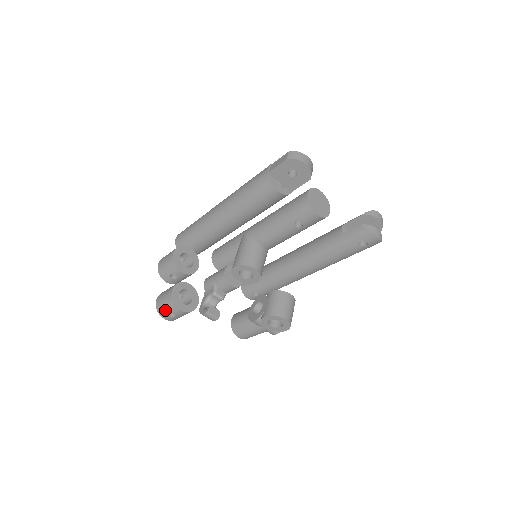
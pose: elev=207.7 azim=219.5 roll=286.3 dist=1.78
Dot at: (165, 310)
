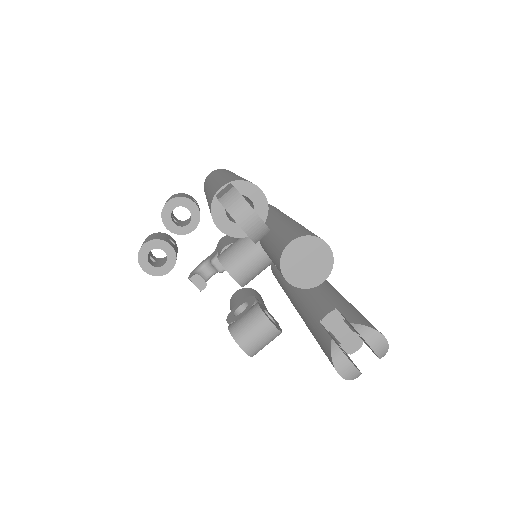
Dot at: occluded
